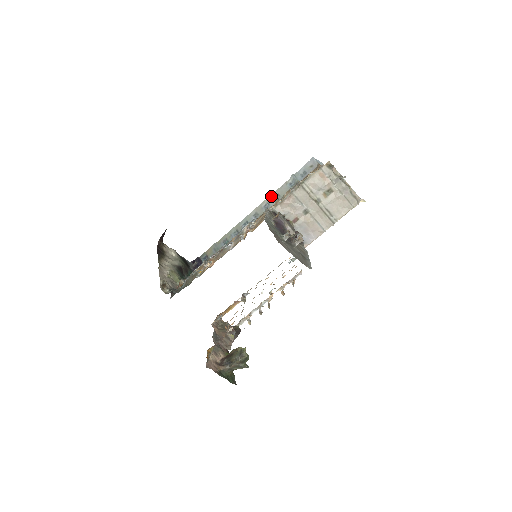
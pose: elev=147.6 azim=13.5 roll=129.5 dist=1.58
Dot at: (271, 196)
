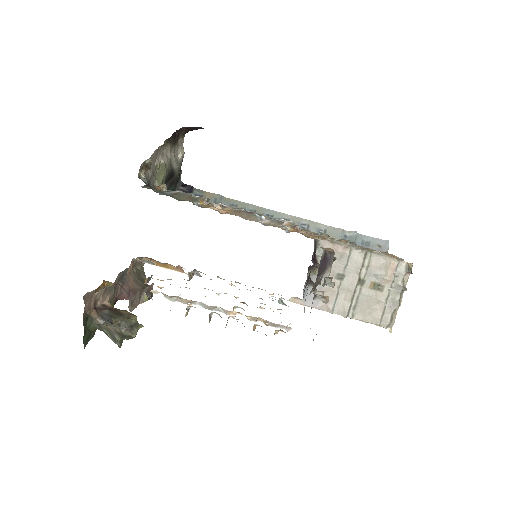
Dot at: (318, 224)
